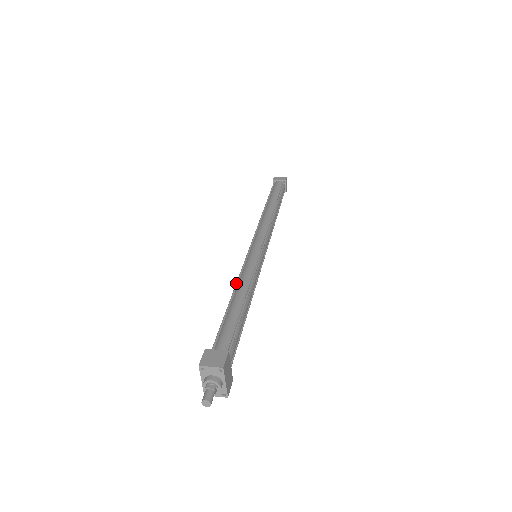
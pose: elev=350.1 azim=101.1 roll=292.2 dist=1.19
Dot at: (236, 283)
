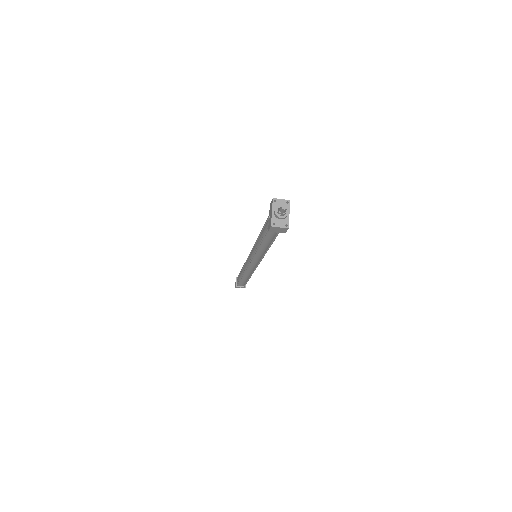
Dot at: (258, 237)
